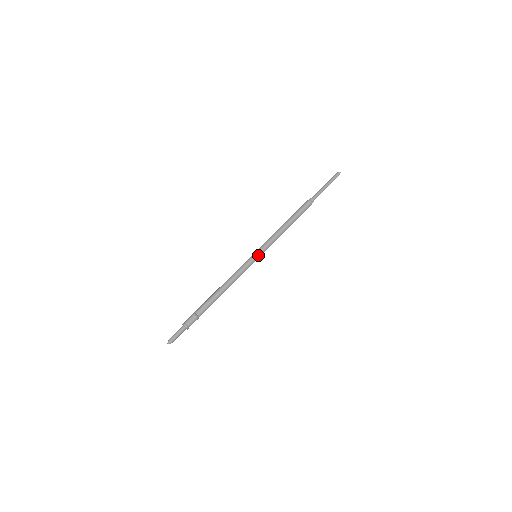
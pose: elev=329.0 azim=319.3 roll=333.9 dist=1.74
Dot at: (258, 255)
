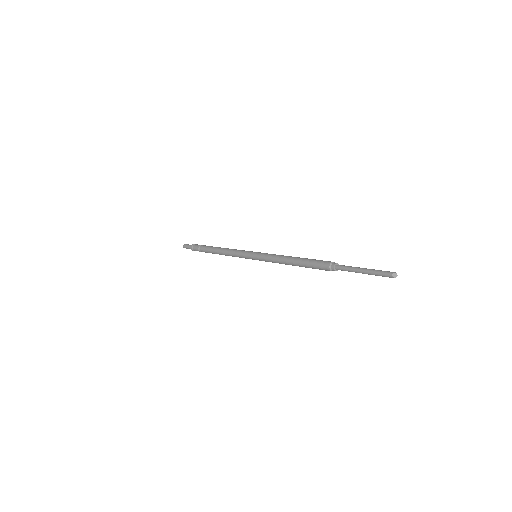
Dot at: (255, 259)
